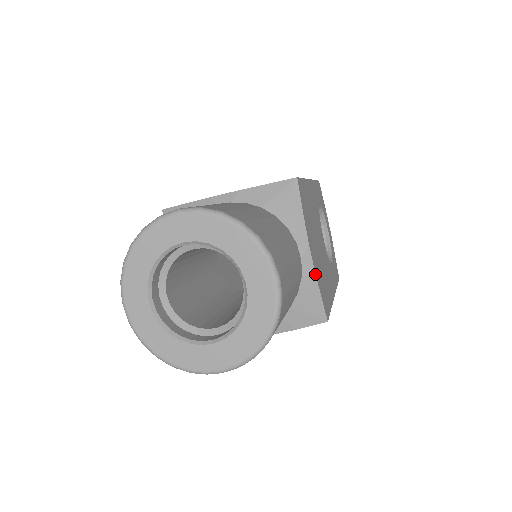
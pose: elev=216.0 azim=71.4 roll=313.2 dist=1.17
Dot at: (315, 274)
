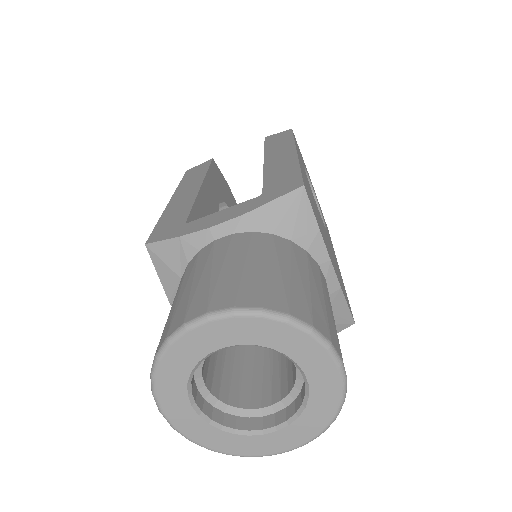
Dot at: (341, 288)
